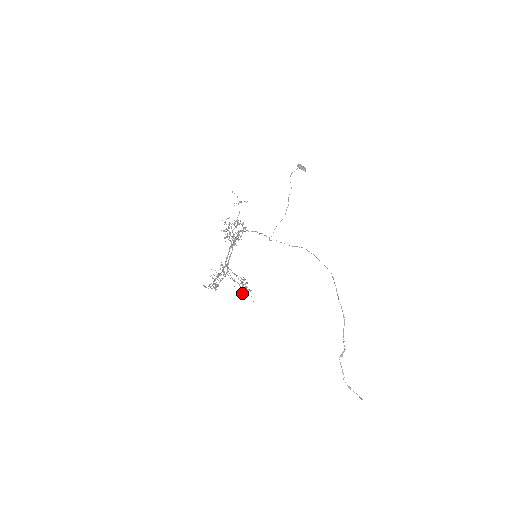
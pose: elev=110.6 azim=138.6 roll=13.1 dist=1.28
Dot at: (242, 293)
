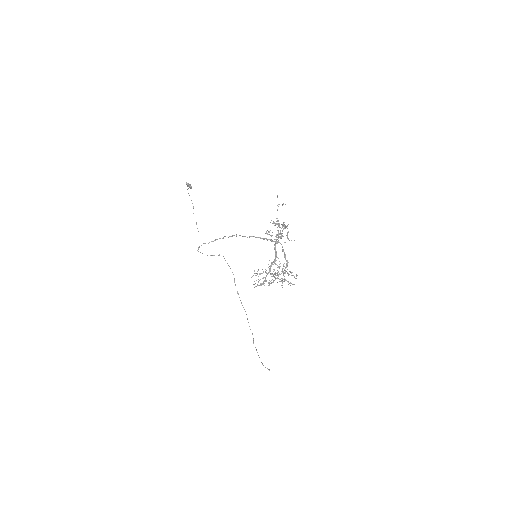
Dot at: (289, 283)
